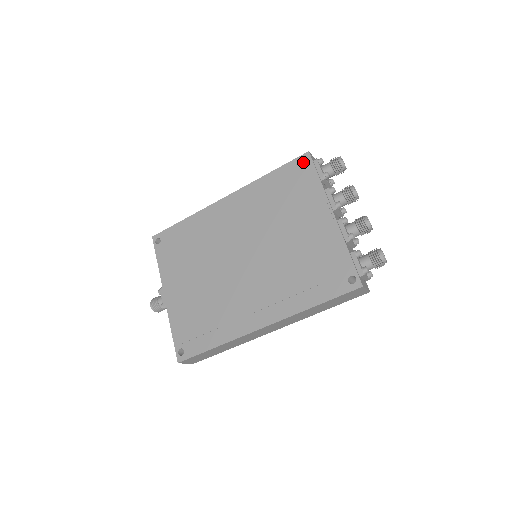
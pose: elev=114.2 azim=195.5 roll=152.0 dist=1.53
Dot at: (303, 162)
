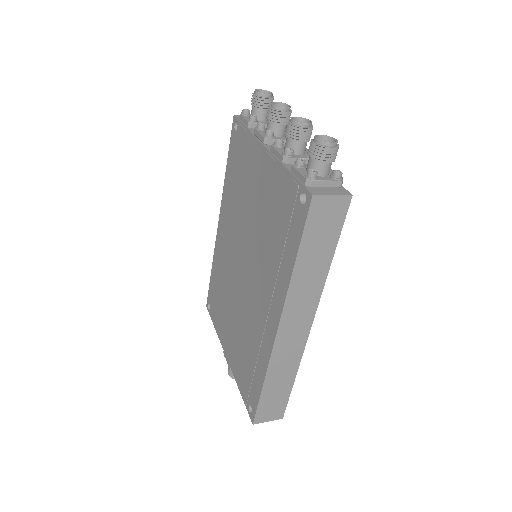
Dot at: occluded
